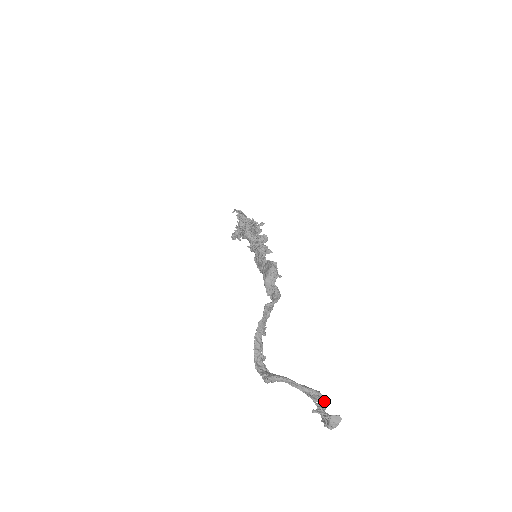
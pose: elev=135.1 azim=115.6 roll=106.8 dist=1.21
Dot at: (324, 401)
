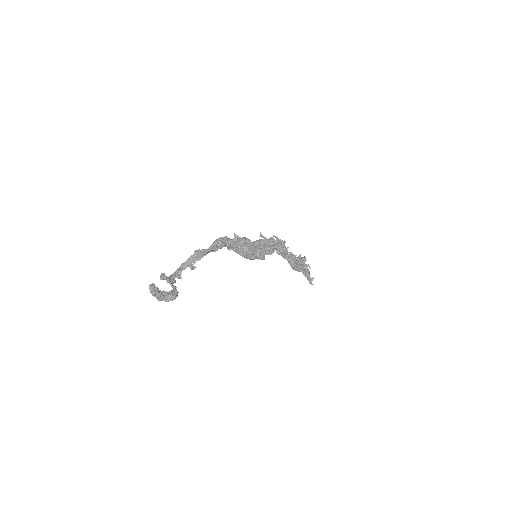
Dot at: (174, 295)
